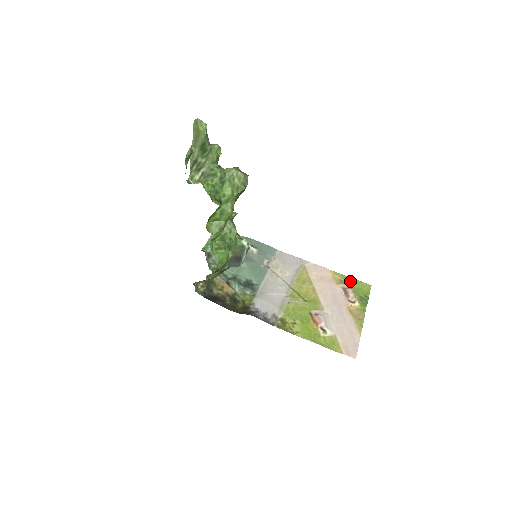
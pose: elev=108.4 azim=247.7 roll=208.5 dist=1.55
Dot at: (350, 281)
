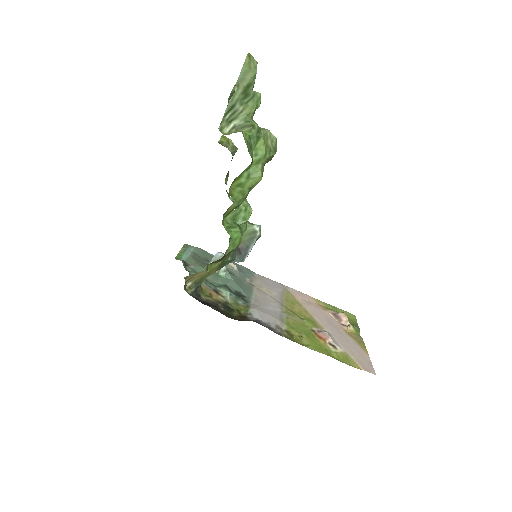
Dot at: (335, 309)
